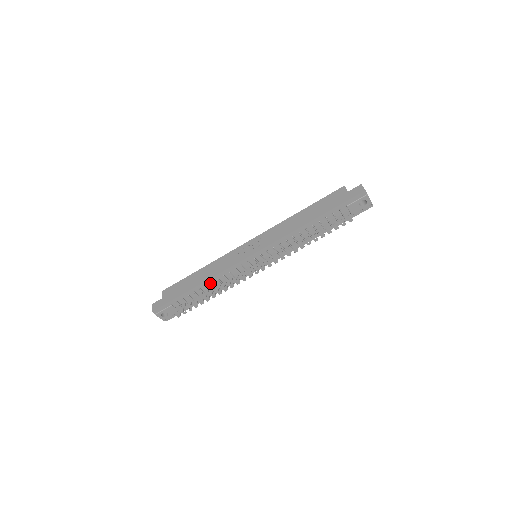
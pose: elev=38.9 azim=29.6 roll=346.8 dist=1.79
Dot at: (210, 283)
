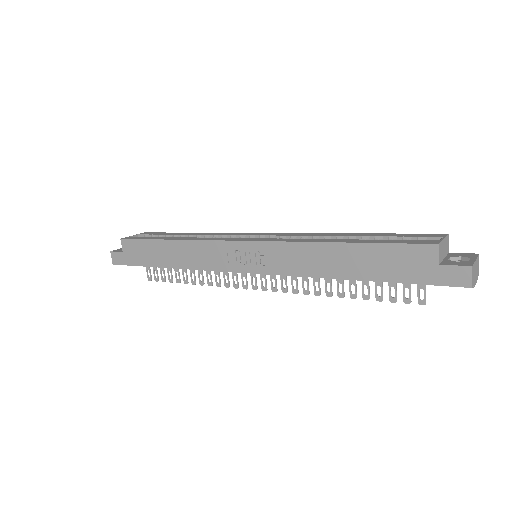
Dot at: occluded
